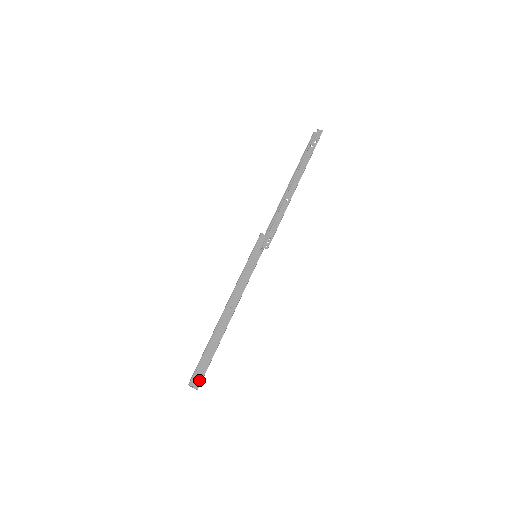
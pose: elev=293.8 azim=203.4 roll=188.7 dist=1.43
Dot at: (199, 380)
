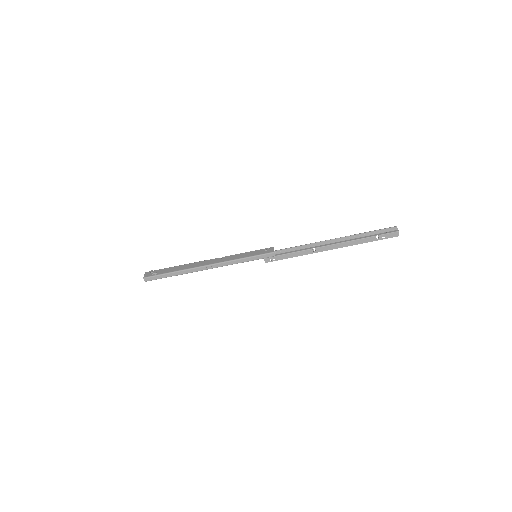
Dot at: occluded
